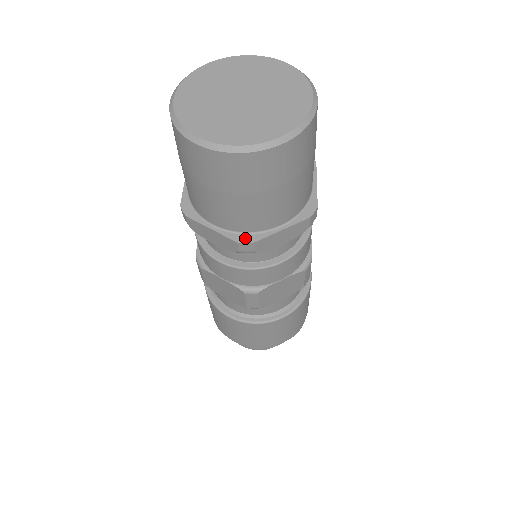
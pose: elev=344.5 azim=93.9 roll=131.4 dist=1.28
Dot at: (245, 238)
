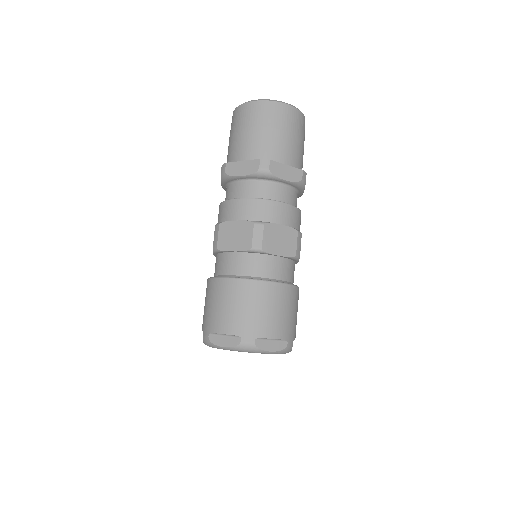
Dot at: occluded
